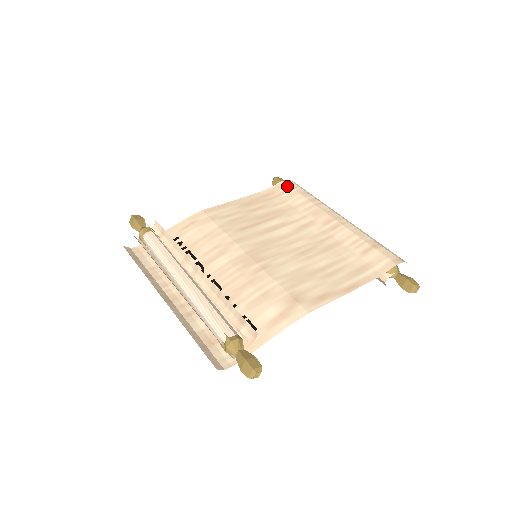
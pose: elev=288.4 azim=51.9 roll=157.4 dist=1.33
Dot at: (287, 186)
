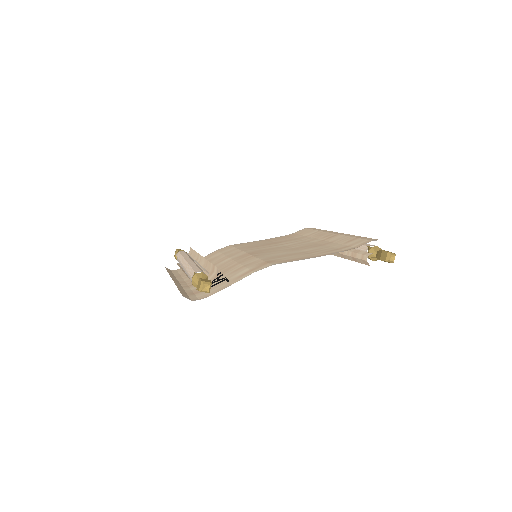
Dot at: (307, 229)
